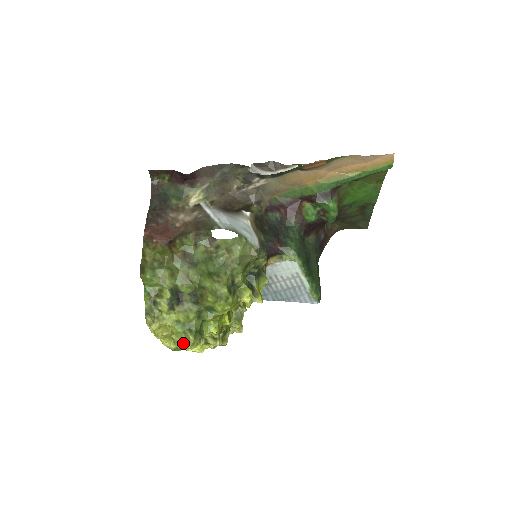
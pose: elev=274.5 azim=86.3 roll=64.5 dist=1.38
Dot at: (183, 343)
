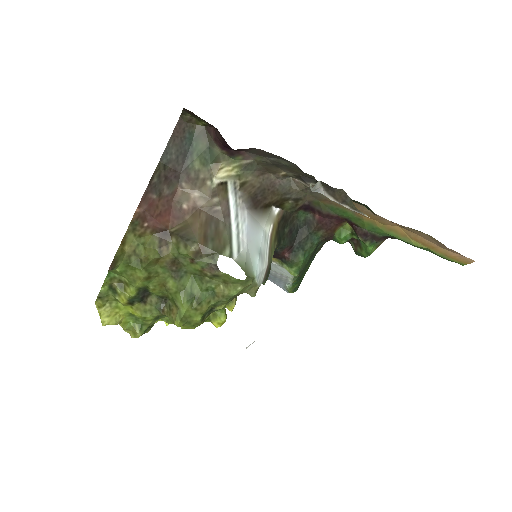
Dot at: (128, 330)
